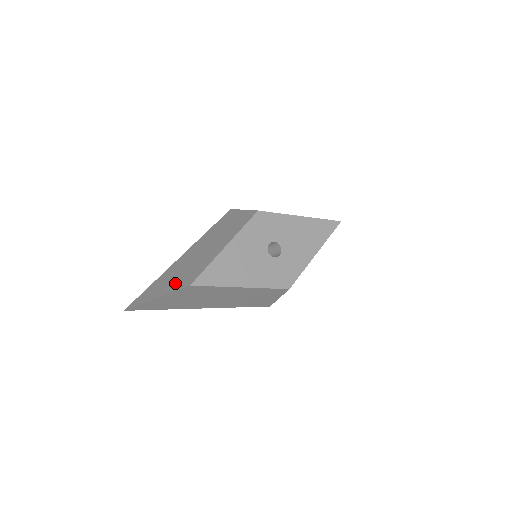
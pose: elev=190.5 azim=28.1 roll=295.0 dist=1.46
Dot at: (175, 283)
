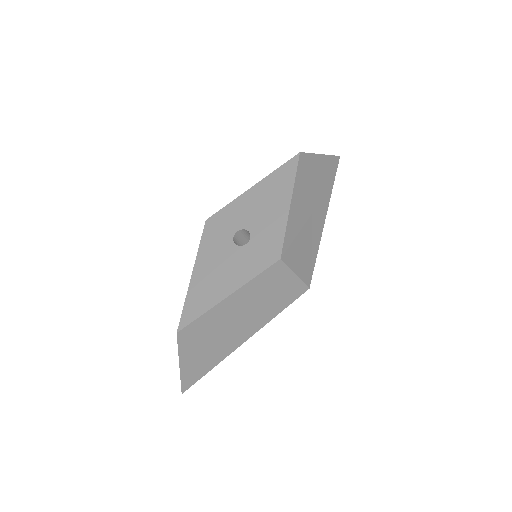
Dot at: occluded
